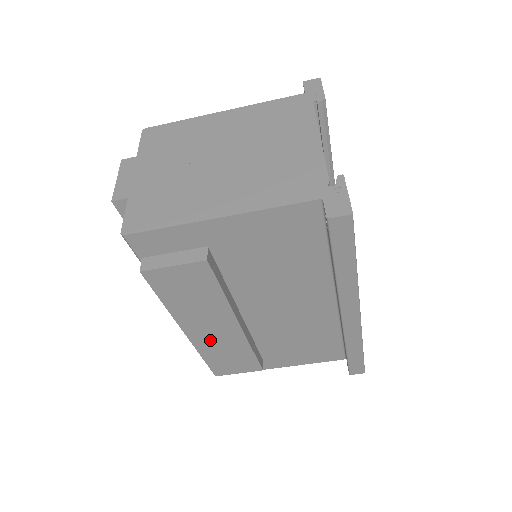
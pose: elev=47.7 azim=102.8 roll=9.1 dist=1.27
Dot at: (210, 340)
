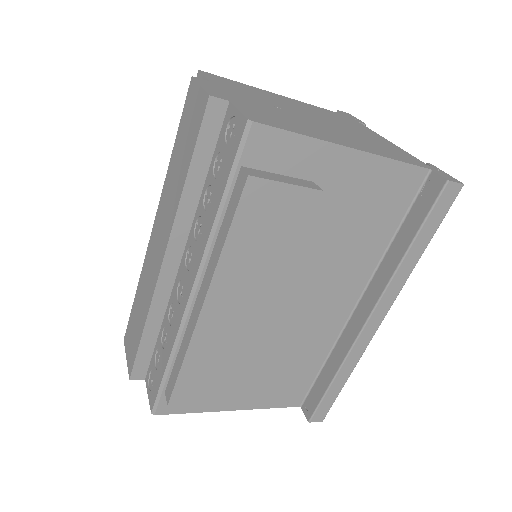
Dot at: (219, 328)
